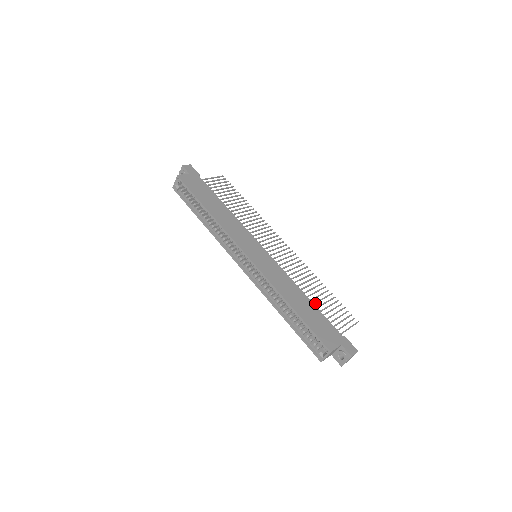
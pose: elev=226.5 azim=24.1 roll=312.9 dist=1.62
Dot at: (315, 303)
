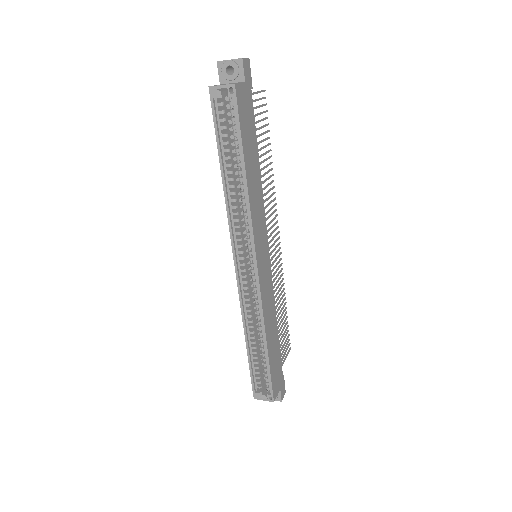
Dot at: occluded
